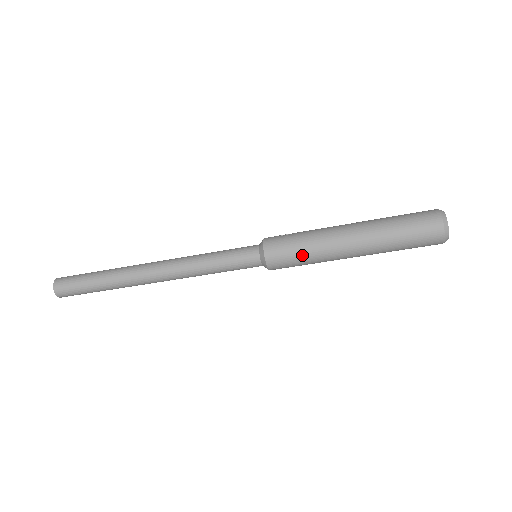
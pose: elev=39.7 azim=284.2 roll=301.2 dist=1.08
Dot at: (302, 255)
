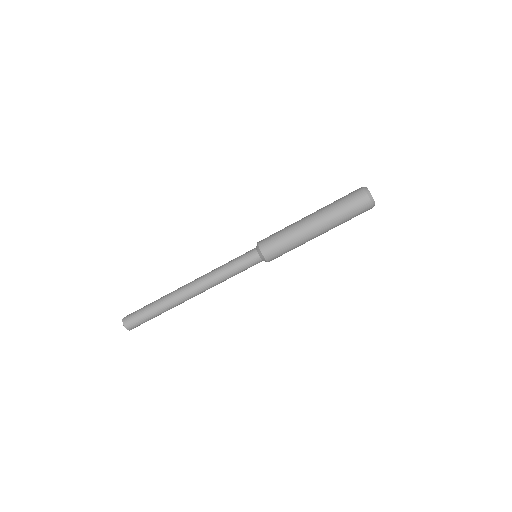
Dot at: (282, 238)
